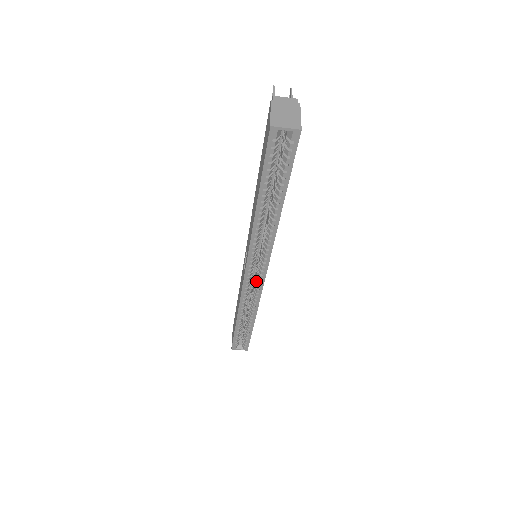
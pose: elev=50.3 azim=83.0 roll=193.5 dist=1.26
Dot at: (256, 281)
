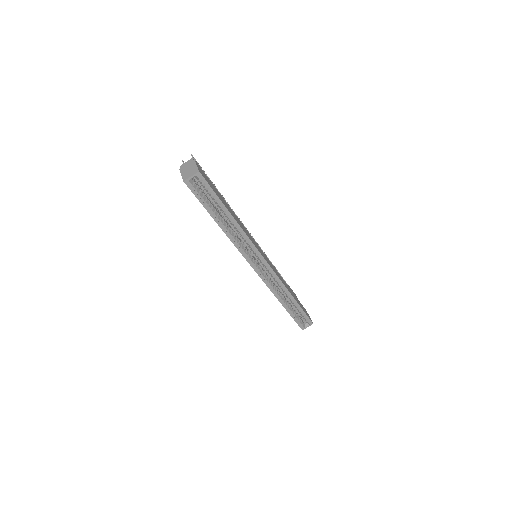
Dot at: (267, 270)
